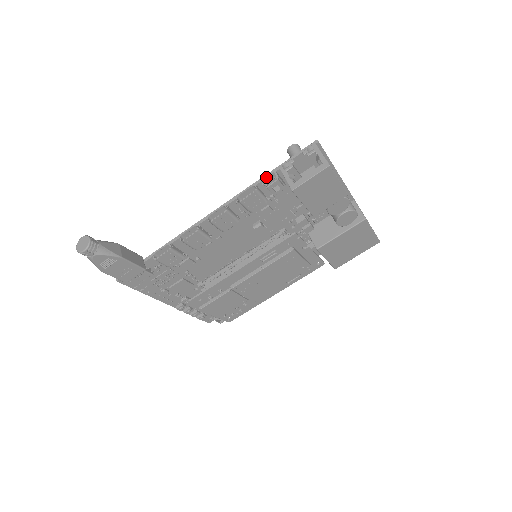
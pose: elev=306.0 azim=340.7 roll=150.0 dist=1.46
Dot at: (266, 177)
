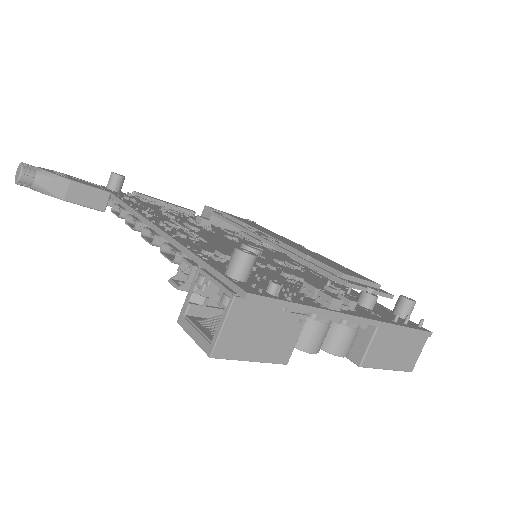
Dot at: (185, 261)
